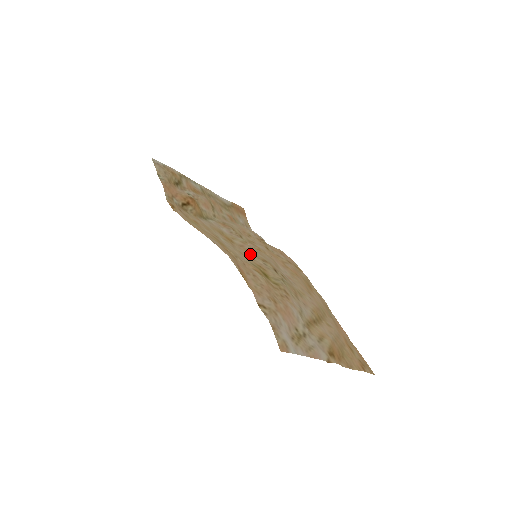
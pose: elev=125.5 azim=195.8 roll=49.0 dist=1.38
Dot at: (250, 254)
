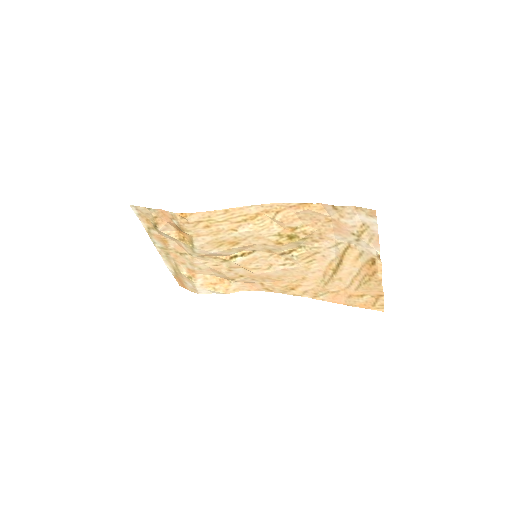
Dot at: (258, 246)
